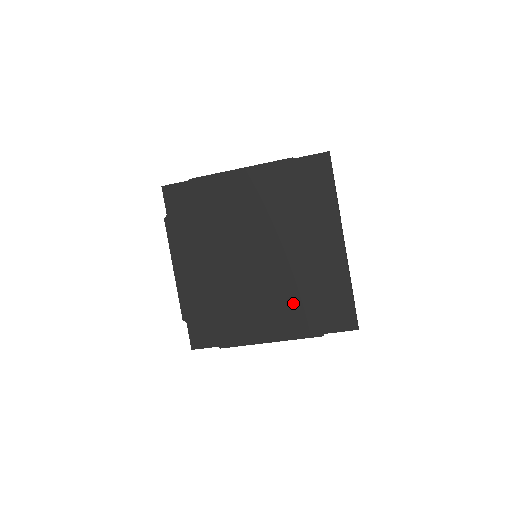
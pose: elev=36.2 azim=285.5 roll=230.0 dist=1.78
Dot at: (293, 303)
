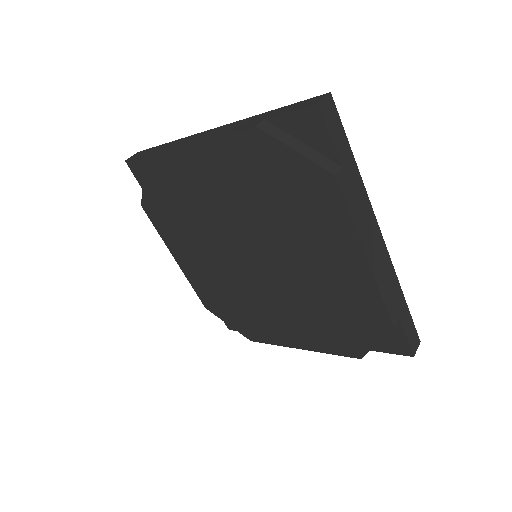
Dot at: (314, 318)
